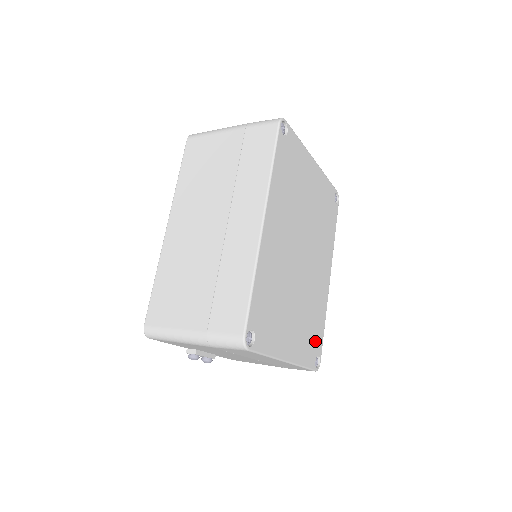
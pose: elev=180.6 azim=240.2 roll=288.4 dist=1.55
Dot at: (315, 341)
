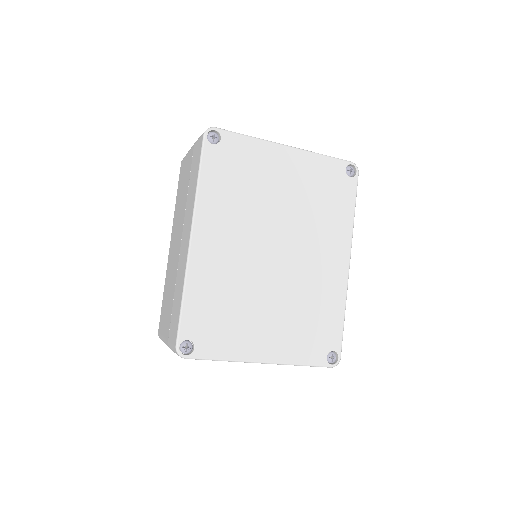
Dot at: (323, 336)
